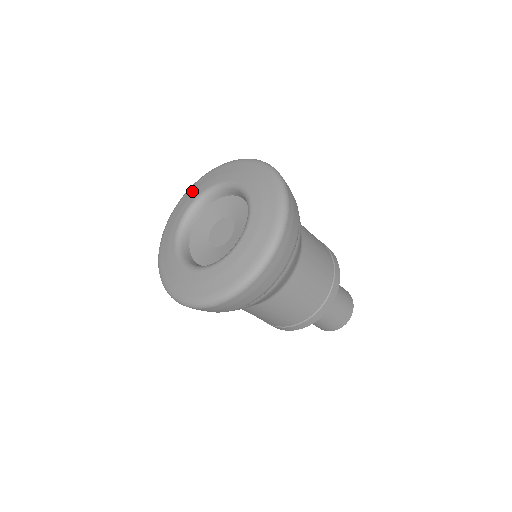
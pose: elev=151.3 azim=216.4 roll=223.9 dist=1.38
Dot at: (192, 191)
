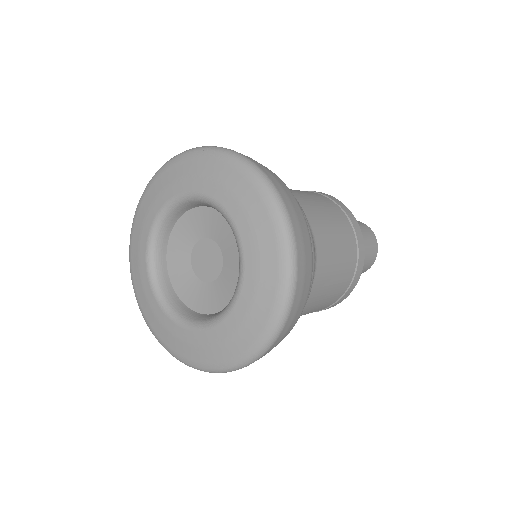
Dot at: (174, 174)
